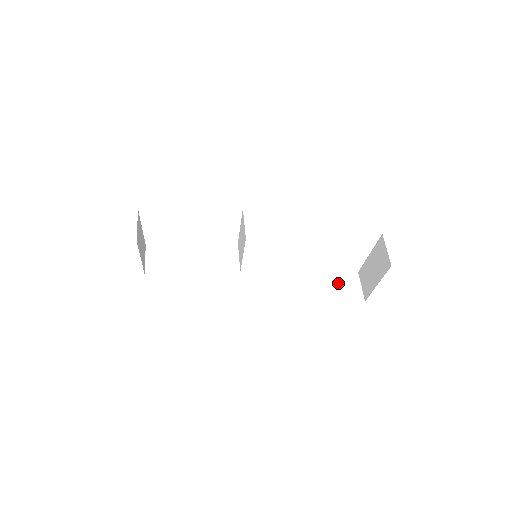
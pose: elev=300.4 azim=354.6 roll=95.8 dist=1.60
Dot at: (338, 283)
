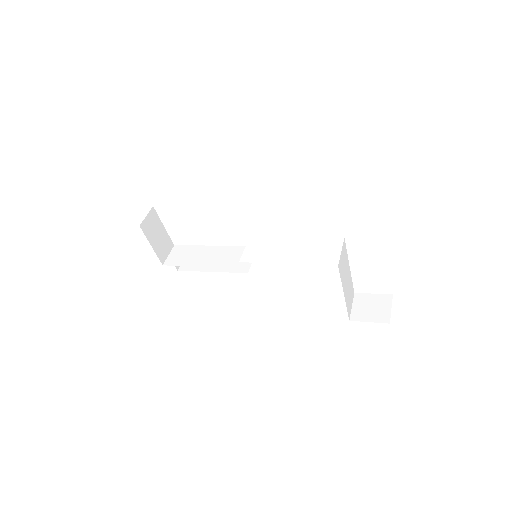
Dot at: (365, 303)
